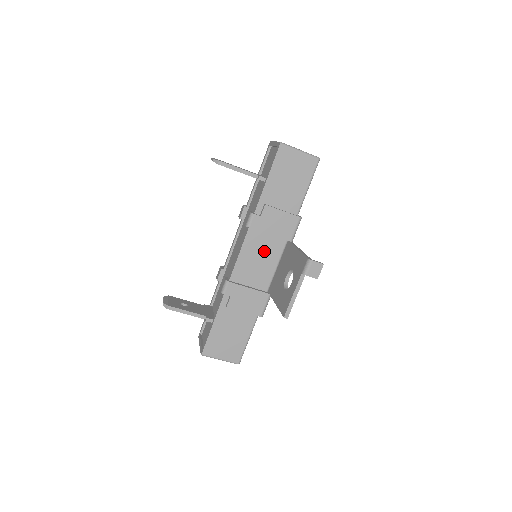
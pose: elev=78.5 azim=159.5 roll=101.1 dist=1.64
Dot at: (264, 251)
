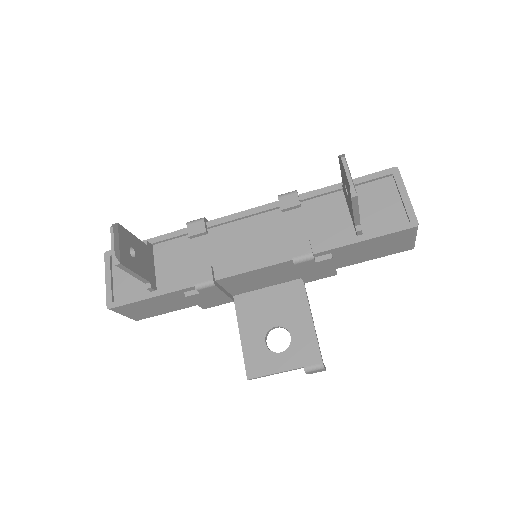
Dot at: (275, 276)
